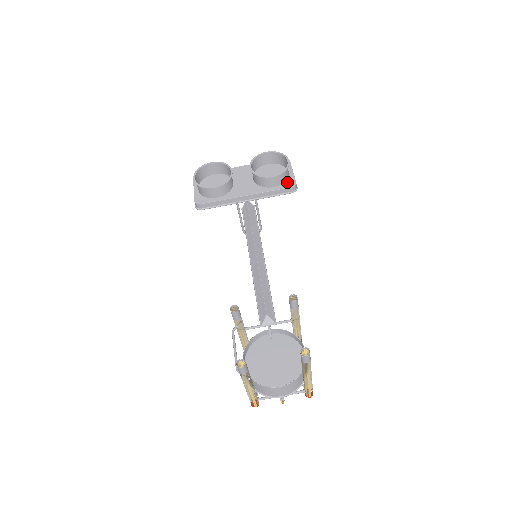
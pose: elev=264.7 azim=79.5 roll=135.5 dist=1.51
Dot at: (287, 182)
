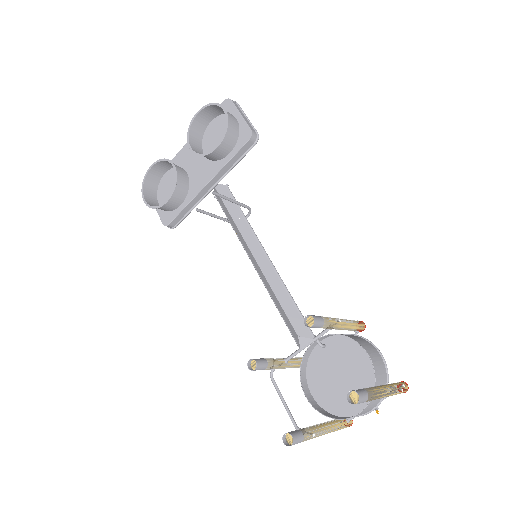
Dot at: (241, 136)
